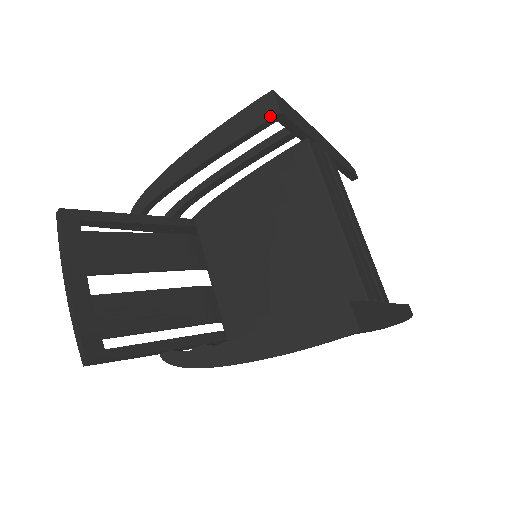
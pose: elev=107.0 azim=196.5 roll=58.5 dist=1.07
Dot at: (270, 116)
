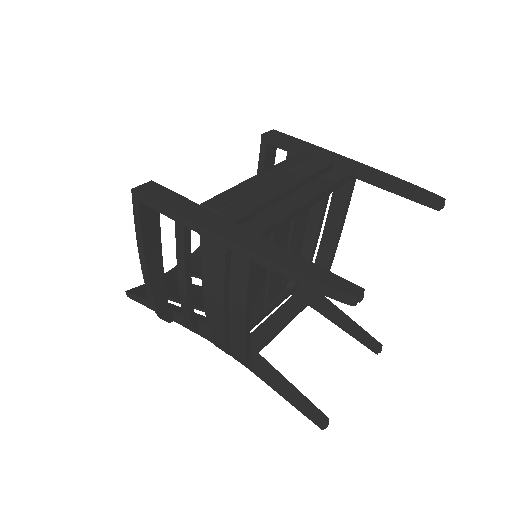
Dot at: (262, 142)
